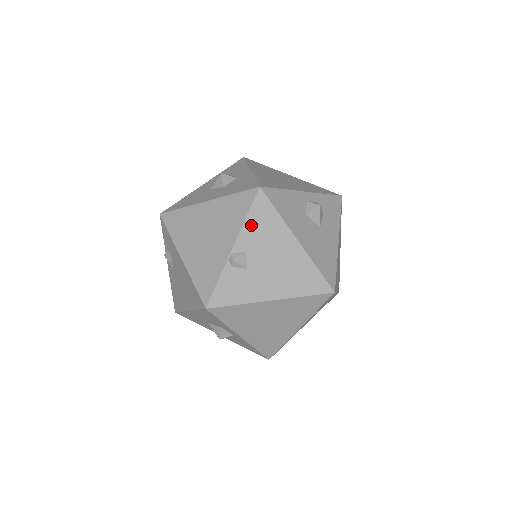
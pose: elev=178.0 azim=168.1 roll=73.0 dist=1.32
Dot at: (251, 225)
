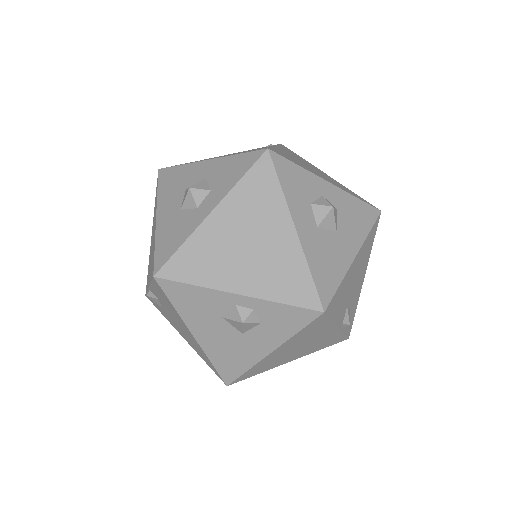
Dot at: (156, 290)
